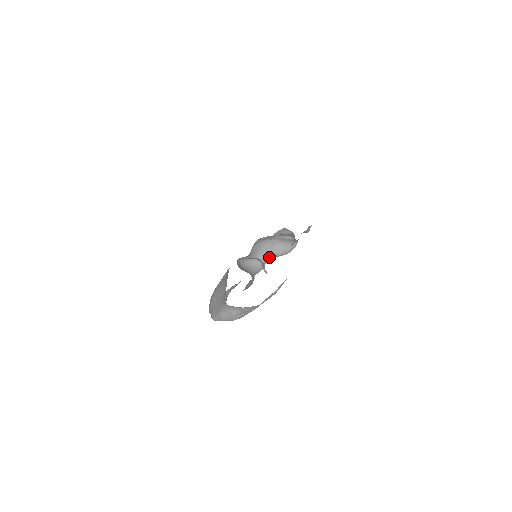
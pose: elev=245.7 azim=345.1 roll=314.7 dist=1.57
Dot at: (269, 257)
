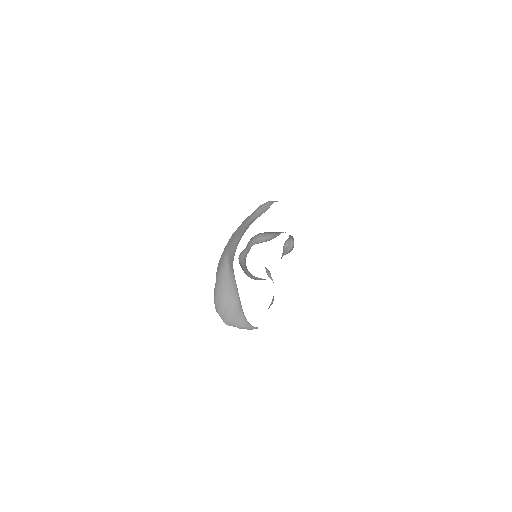
Dot at: (257, 243)
